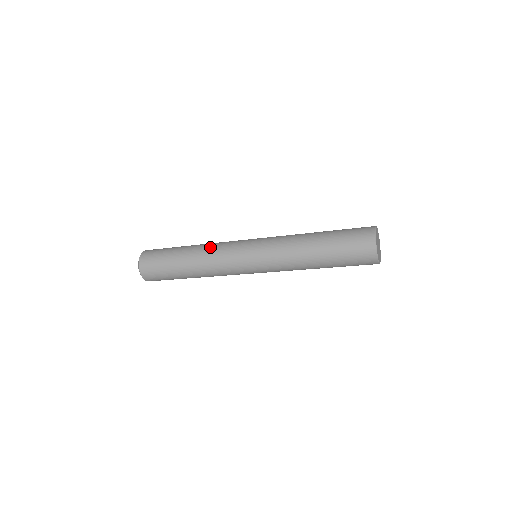
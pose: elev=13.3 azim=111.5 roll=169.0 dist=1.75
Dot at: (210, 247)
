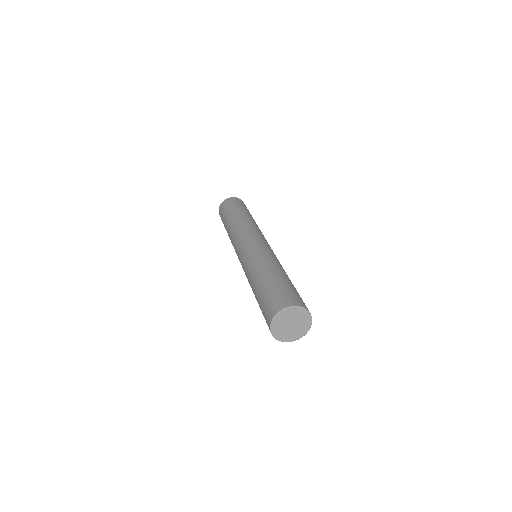
Dot at: (231, 235)
